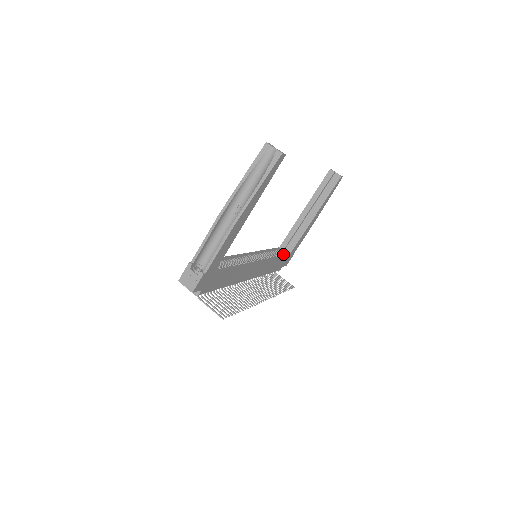
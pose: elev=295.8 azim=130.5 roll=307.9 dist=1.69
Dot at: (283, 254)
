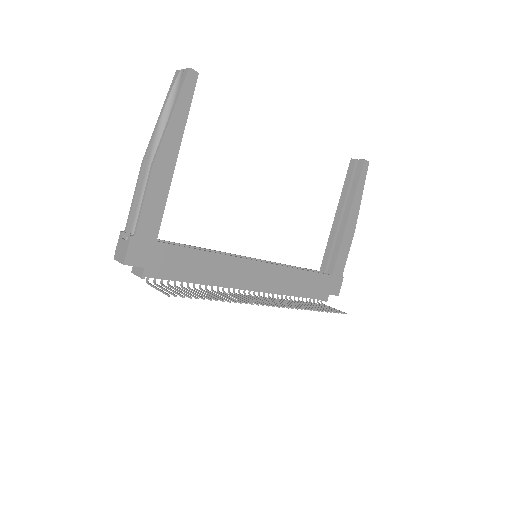
Dot at: occluded
